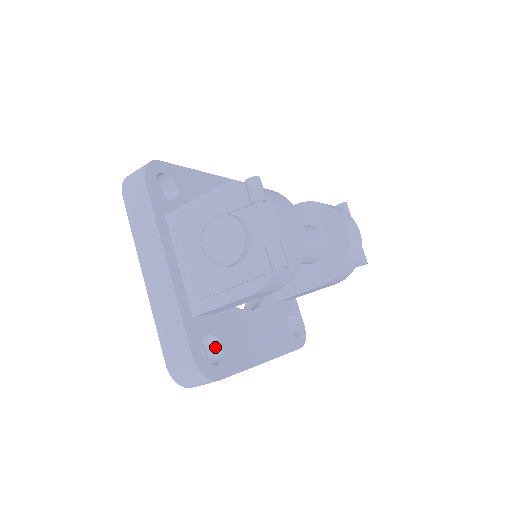
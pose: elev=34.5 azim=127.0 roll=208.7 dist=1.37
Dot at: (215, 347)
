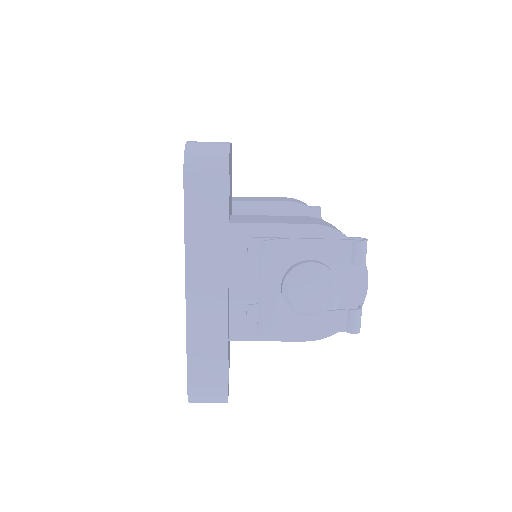
Dot at: occluded
